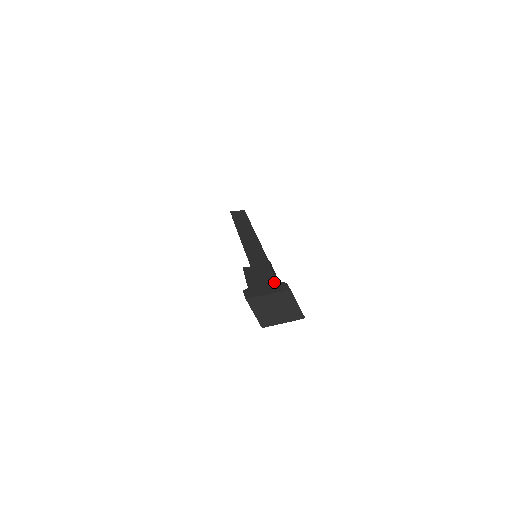
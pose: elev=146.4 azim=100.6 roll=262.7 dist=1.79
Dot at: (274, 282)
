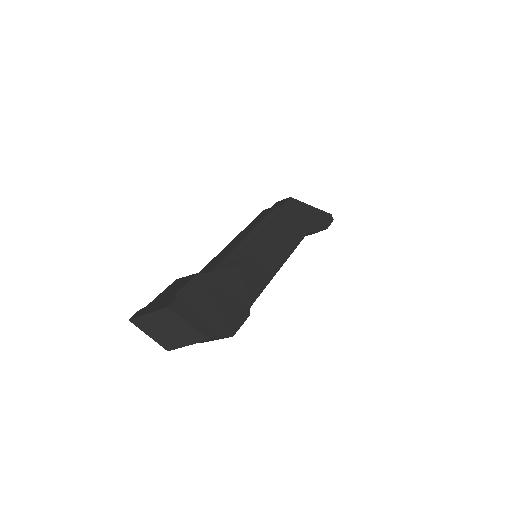
Dot at: (170, 297)
